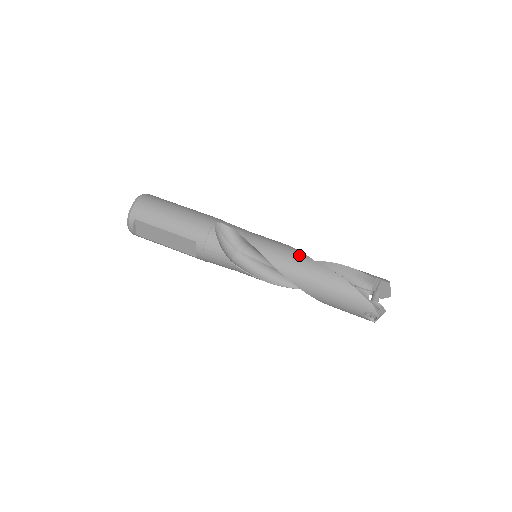
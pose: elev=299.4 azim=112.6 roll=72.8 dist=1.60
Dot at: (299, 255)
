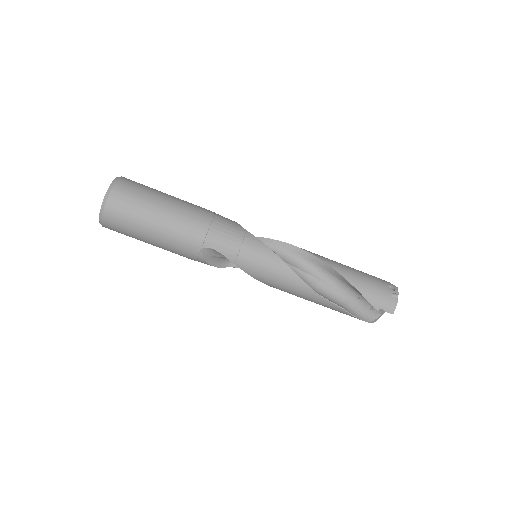
Dot at: (298, 287)
